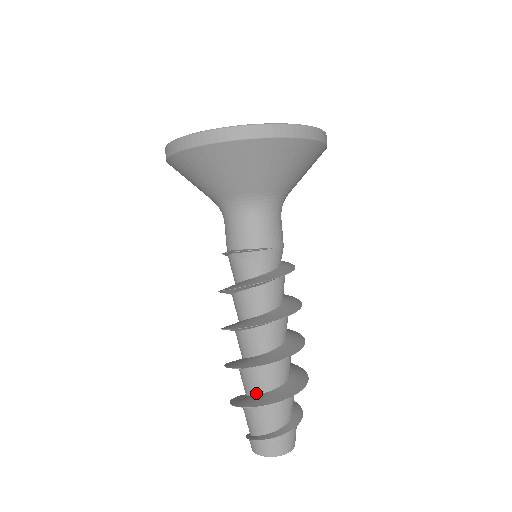
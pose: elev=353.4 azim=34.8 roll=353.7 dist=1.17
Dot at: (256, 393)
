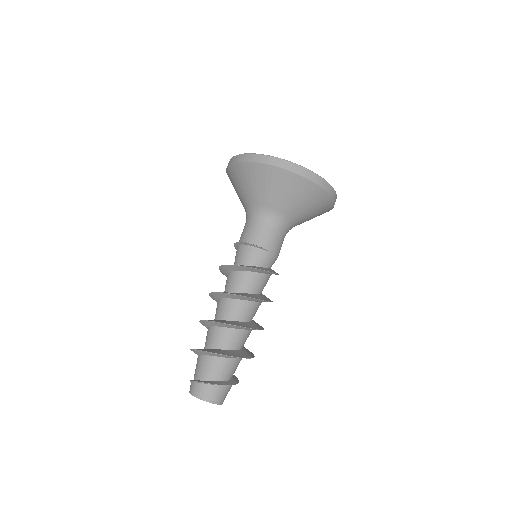
Dot at: (213, 347)
